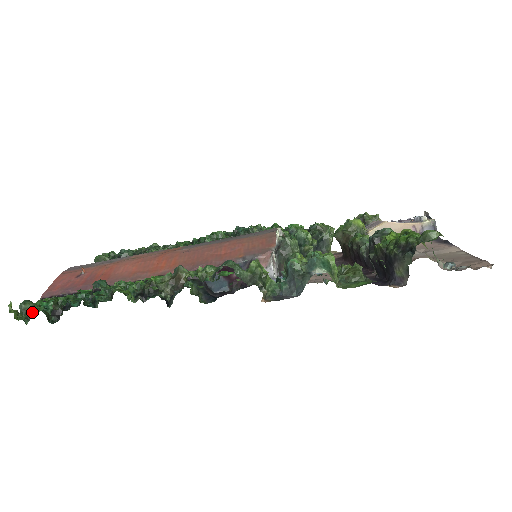
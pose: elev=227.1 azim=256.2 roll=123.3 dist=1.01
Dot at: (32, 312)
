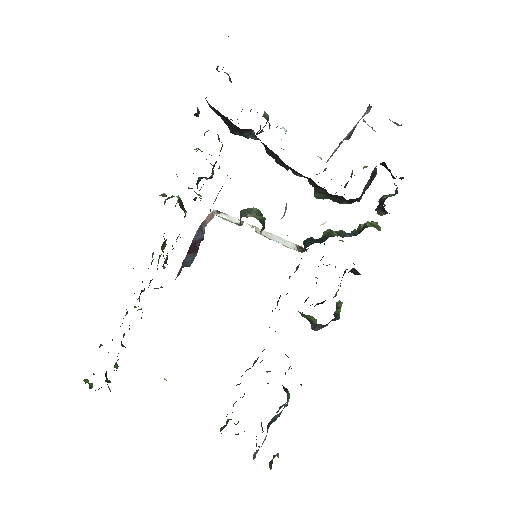
Dot at: occluded
